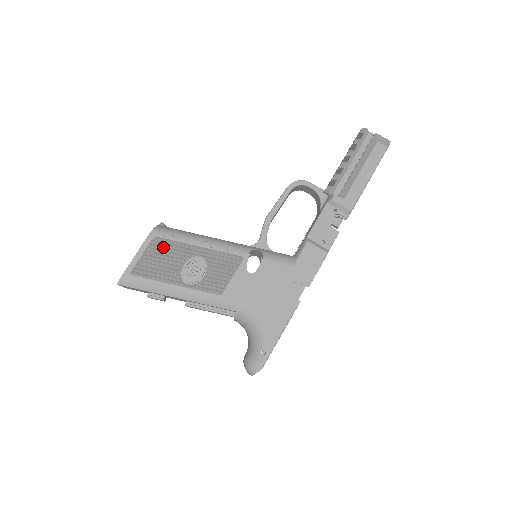
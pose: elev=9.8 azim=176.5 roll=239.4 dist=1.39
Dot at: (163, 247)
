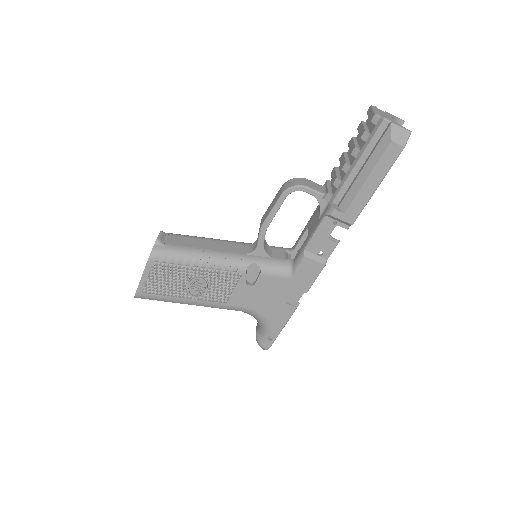
Dot at: (164, 270)
